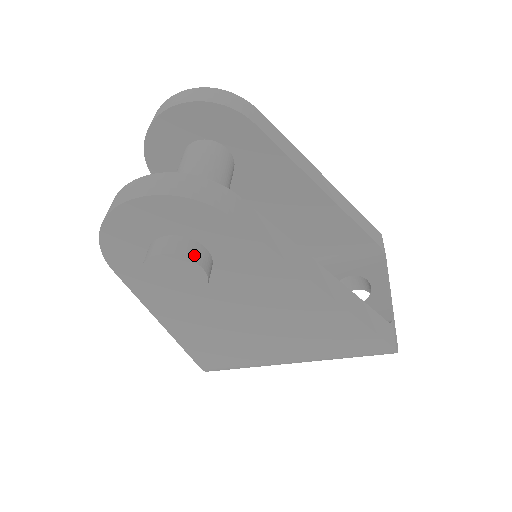
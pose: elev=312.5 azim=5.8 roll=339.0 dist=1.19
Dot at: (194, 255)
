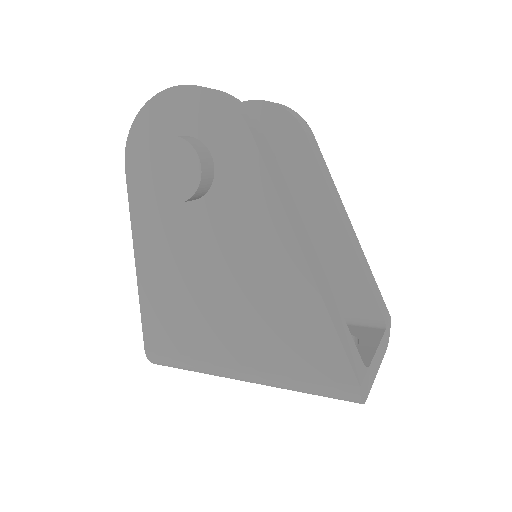
Dot at: (200, 151)
